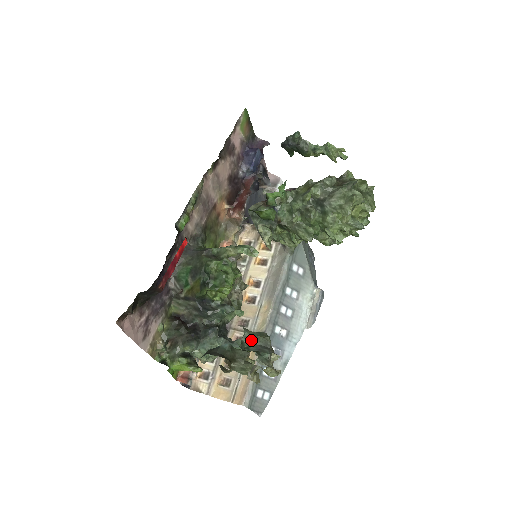
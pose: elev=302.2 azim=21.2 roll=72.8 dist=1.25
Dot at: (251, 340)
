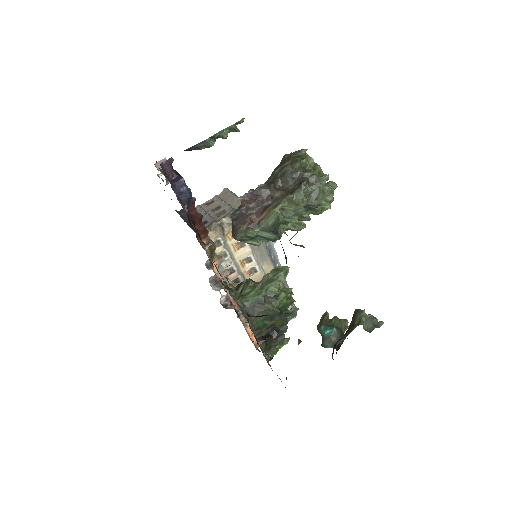
Dot at: (365, 324)
